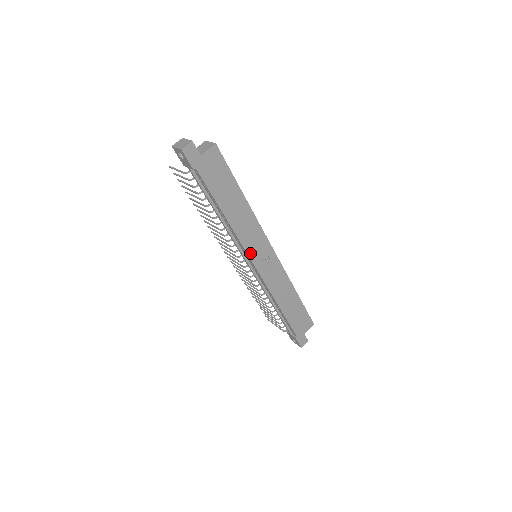
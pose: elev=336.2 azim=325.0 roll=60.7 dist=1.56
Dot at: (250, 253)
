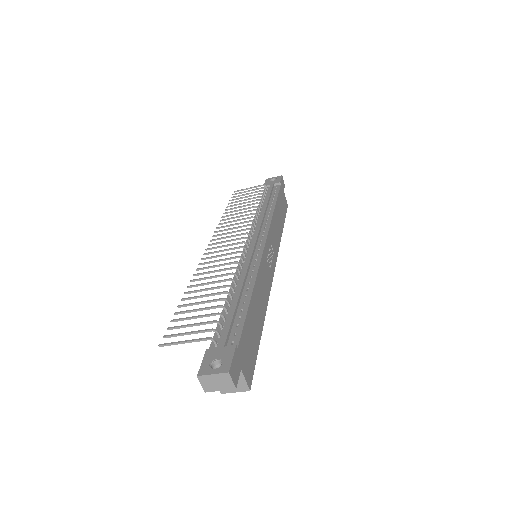
Dot at: (269, 236)
